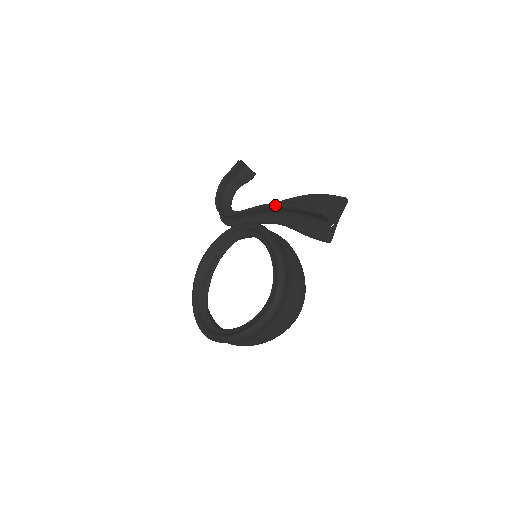
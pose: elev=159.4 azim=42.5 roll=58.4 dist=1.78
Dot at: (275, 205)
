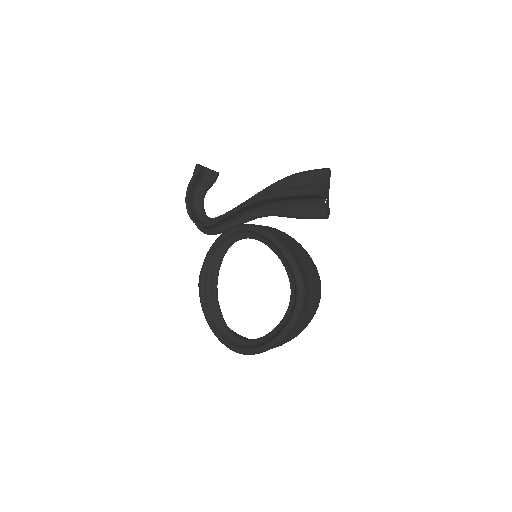
Dot at: (259, 200)
